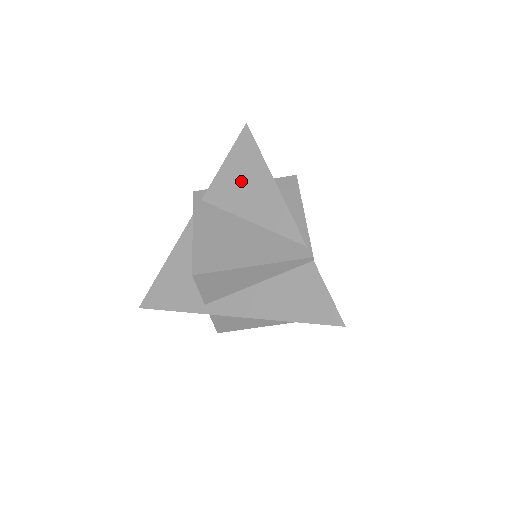
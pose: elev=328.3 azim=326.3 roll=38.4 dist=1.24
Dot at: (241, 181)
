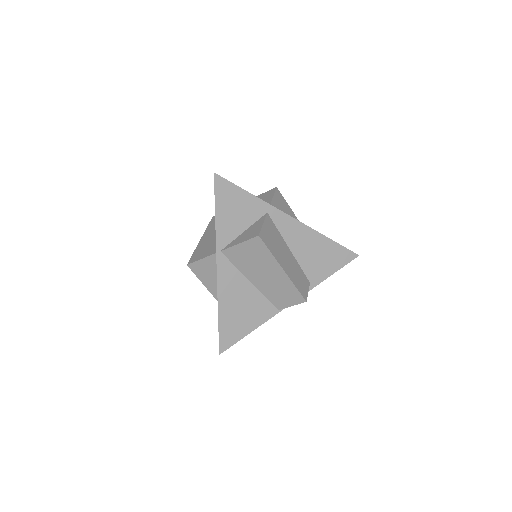
Dot at: occluded
